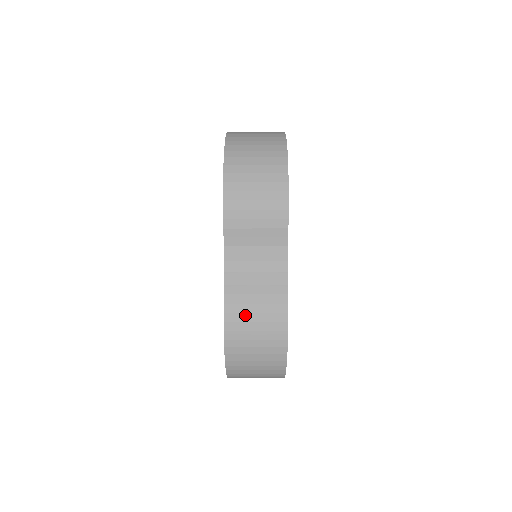
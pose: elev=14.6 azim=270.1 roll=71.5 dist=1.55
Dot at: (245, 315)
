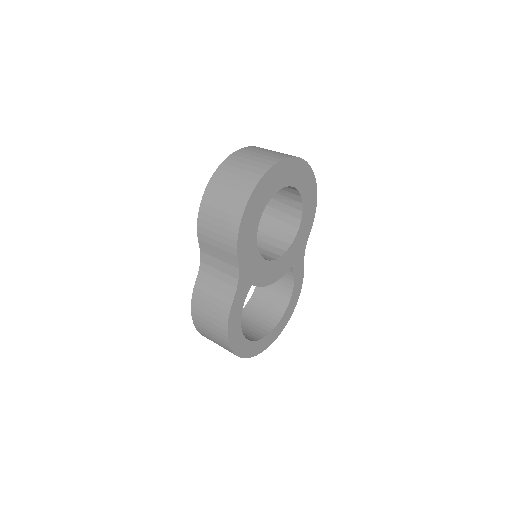
Dot at: (203, 307)
